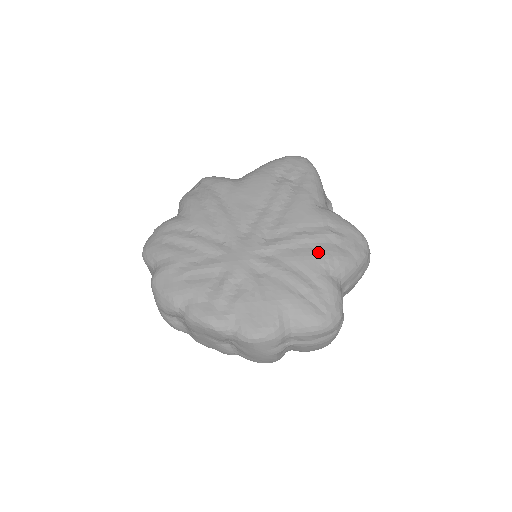
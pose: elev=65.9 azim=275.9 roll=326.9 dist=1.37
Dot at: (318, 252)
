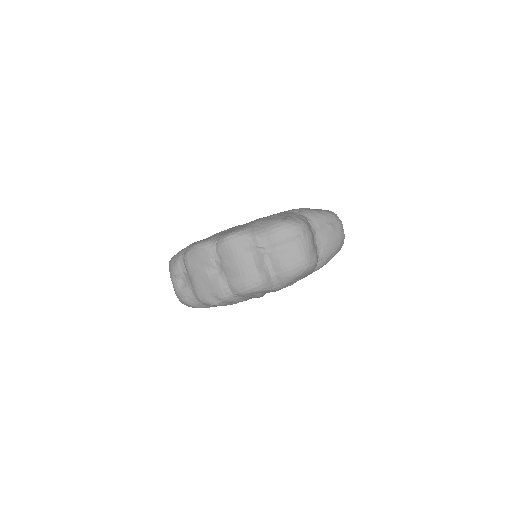
Dot at: (288, 210)
